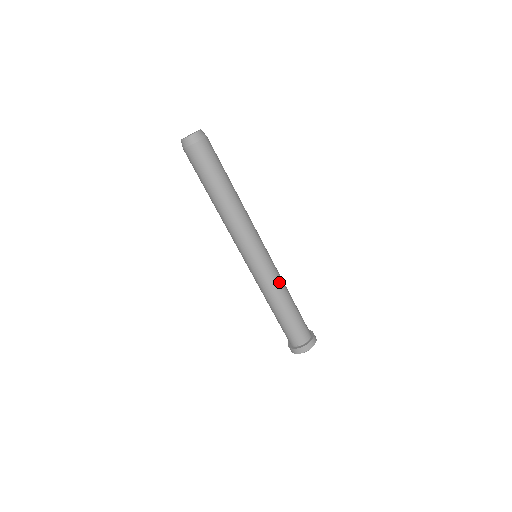
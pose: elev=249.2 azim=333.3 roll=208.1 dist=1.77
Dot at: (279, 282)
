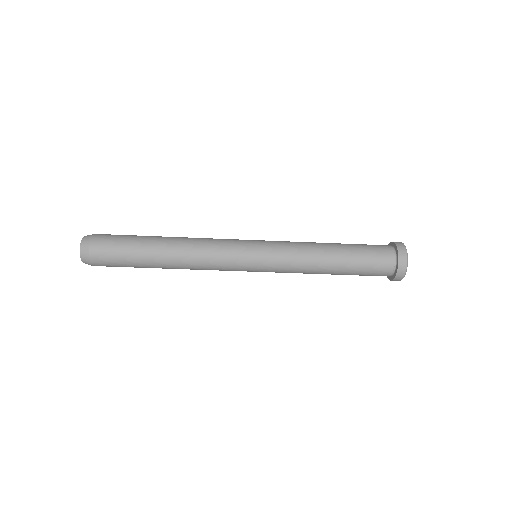
Dot at: (299, 266)
